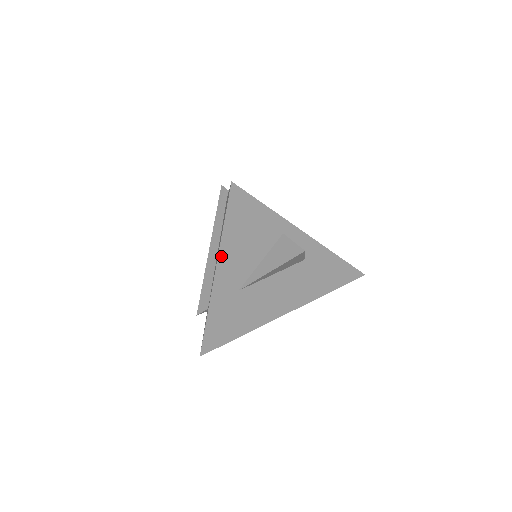
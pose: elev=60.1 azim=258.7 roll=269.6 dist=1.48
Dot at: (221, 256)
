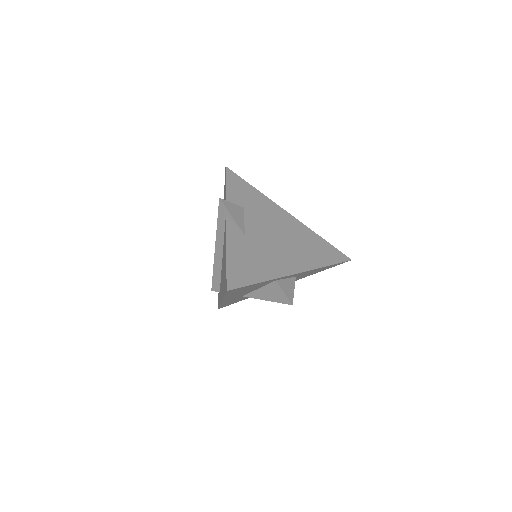
Dot at: (225, 298)
